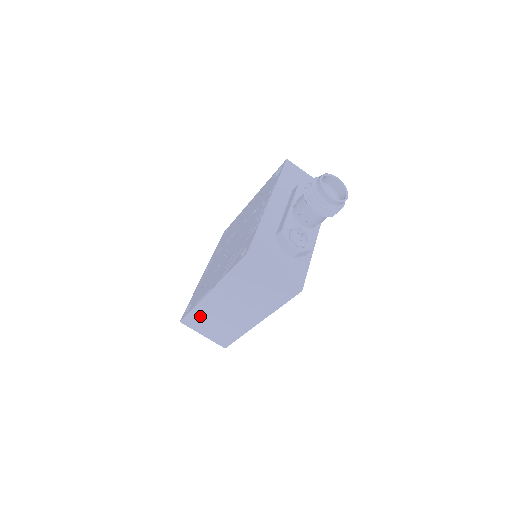
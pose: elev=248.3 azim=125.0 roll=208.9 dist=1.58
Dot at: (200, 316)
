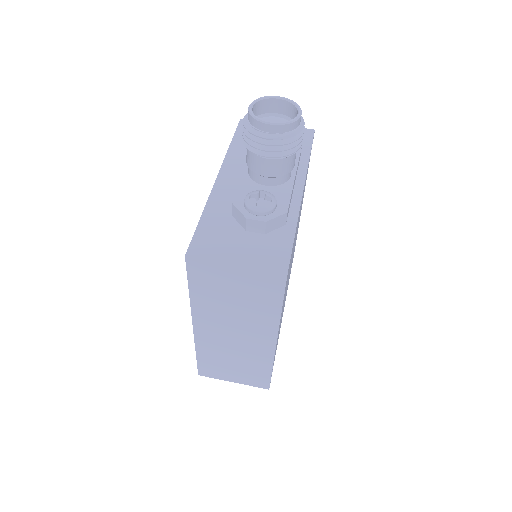
Dot at: (211, 360)
